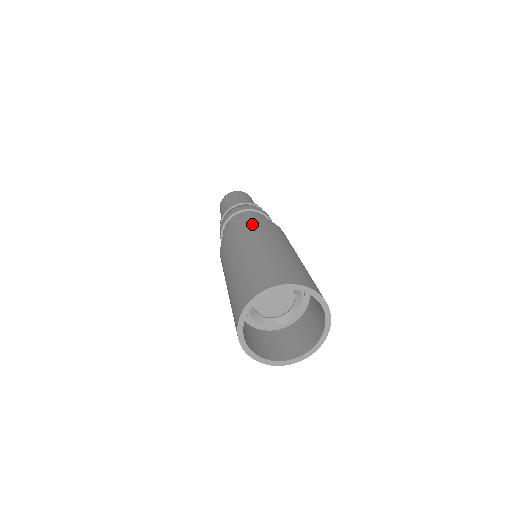
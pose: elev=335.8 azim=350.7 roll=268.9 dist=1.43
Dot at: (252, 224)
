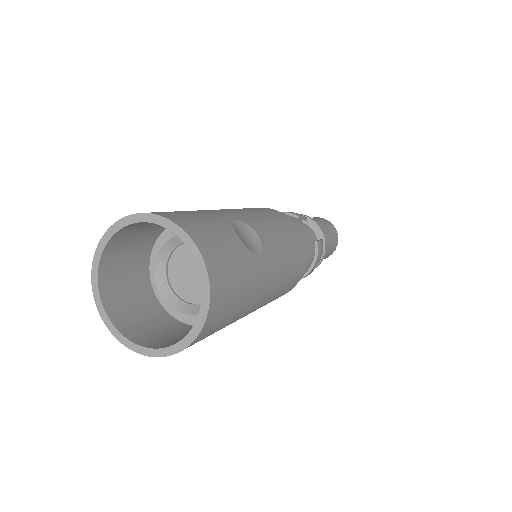
Dot at: occluded
